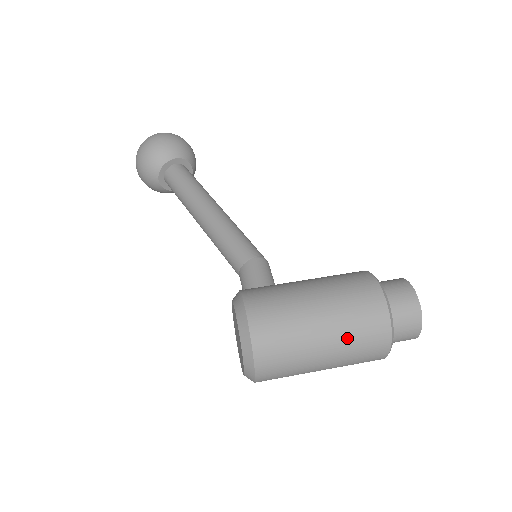
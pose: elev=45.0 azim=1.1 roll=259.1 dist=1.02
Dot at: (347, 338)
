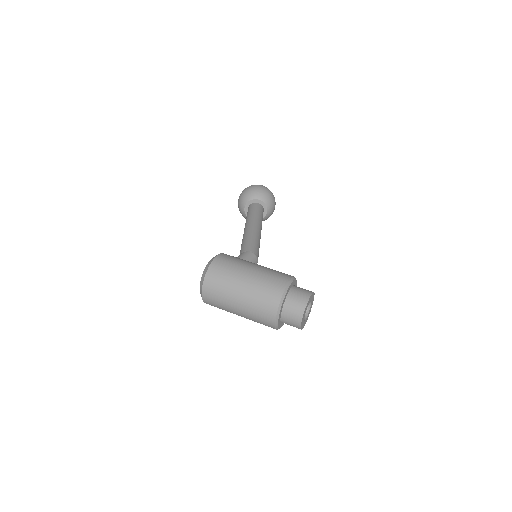
Dot at: (254, 294)
